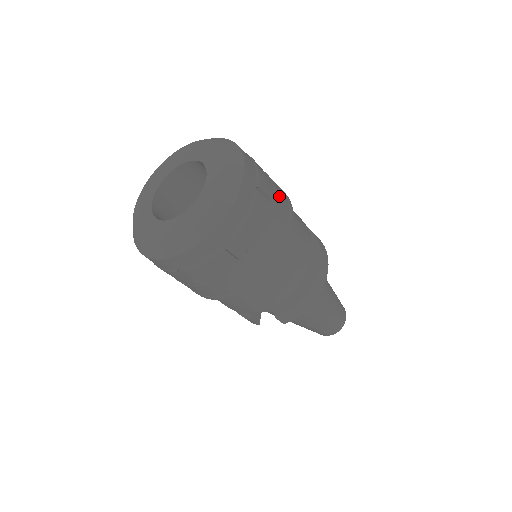
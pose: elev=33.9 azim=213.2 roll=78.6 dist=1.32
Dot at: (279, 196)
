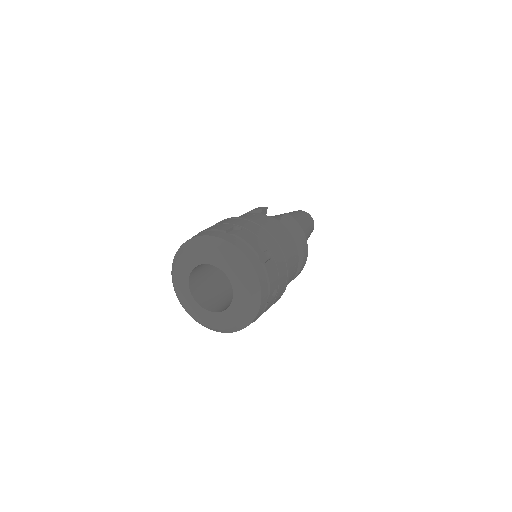
Dot at: (281, 275)
